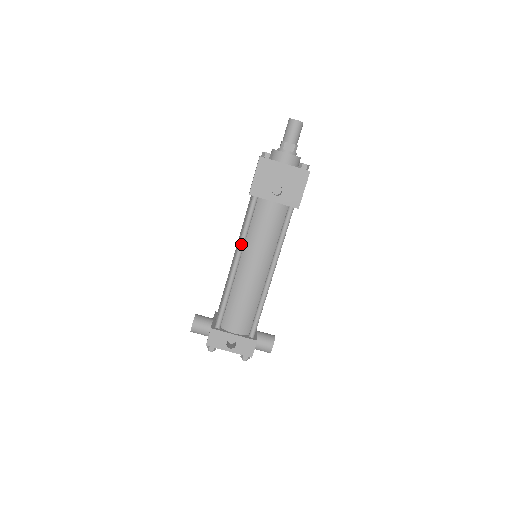
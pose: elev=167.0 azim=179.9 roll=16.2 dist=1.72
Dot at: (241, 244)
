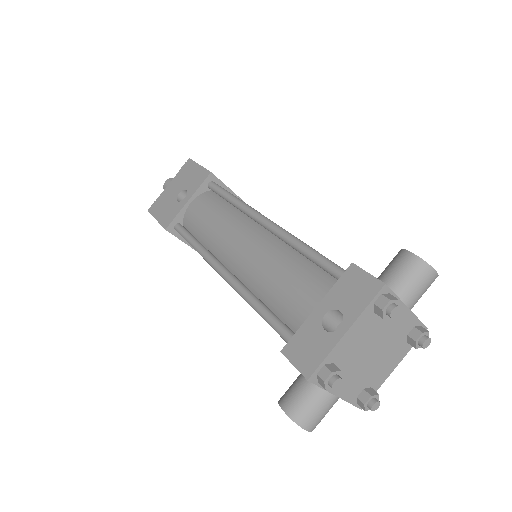
Dot at: (205, 256)
